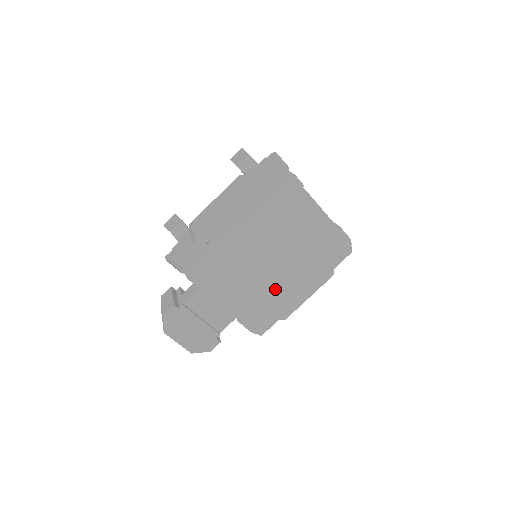
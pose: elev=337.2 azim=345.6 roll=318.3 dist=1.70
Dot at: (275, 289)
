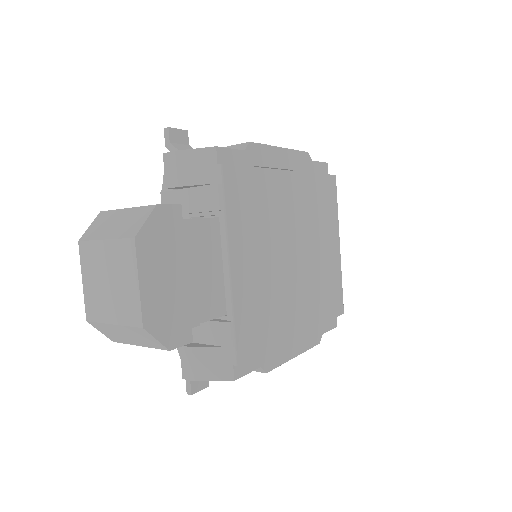
Dot at: (282, 305)
